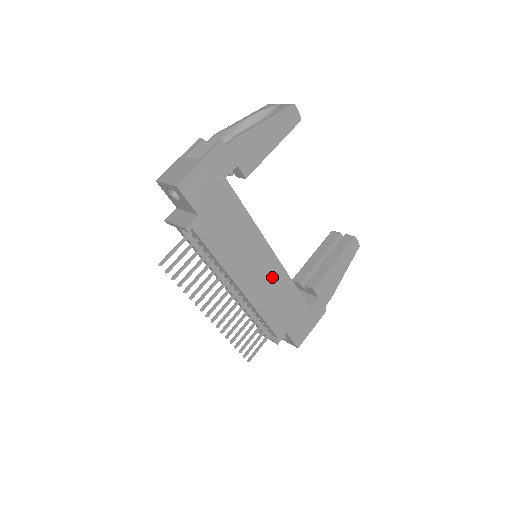
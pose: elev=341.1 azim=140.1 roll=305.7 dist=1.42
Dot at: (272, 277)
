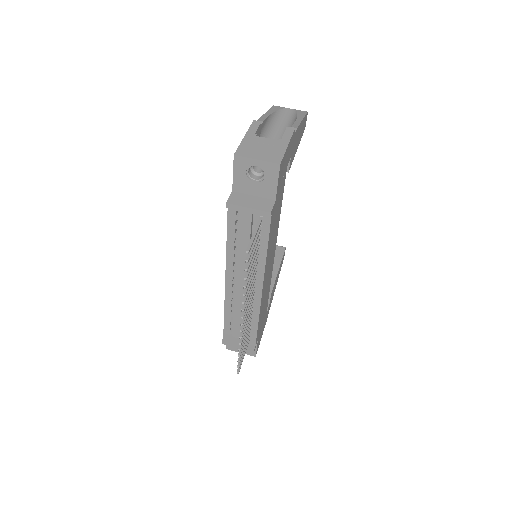
Dot at: (269, 278)
